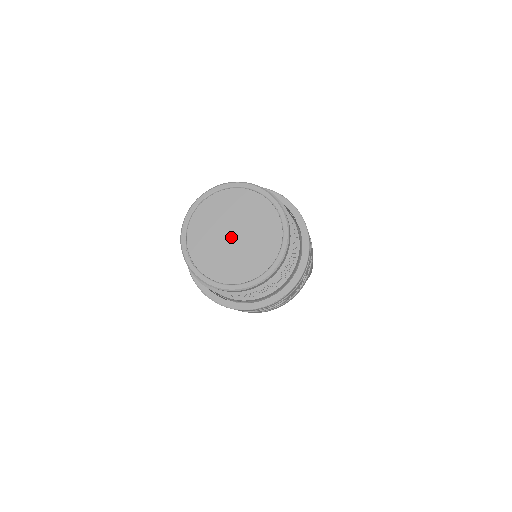
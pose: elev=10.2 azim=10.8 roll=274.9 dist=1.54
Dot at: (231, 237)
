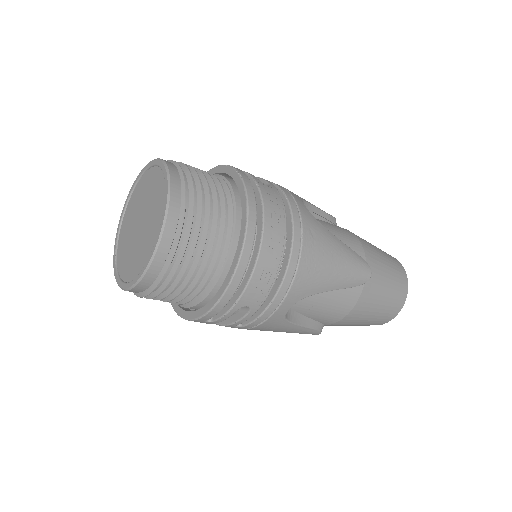
Dot at: (138, 226)
